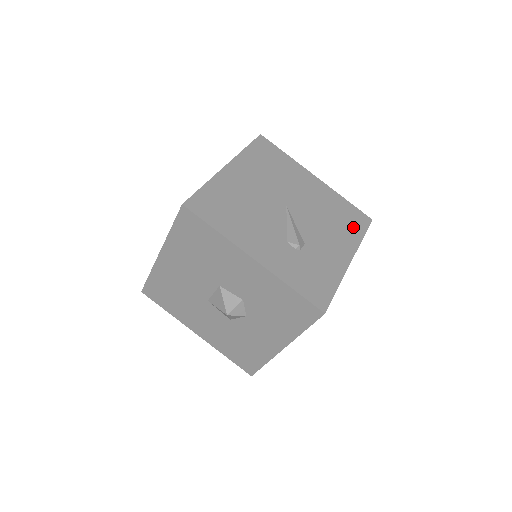
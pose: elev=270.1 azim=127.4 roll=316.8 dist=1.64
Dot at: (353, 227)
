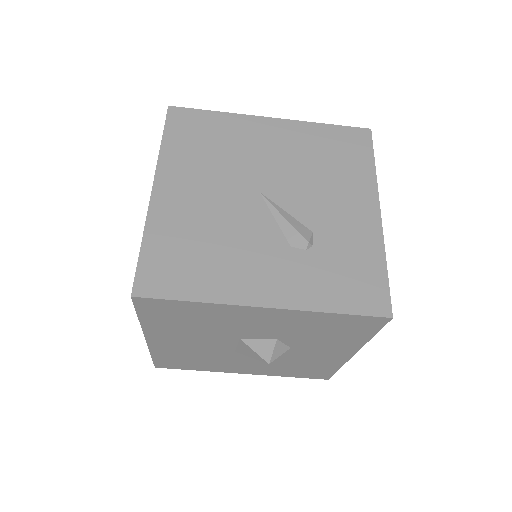
Dot at: (355, 159)
